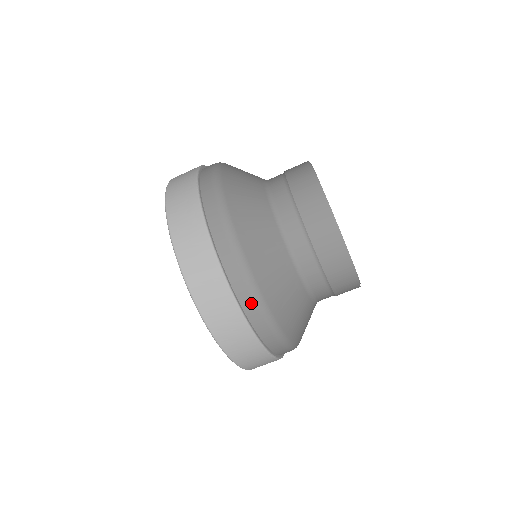
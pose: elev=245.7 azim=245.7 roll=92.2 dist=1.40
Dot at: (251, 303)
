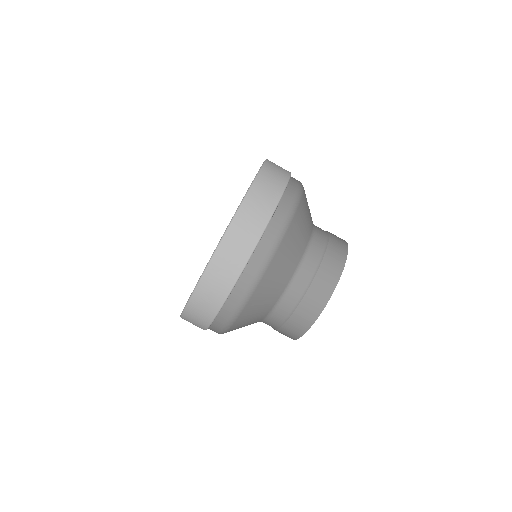
Dot at: (279, 223)
